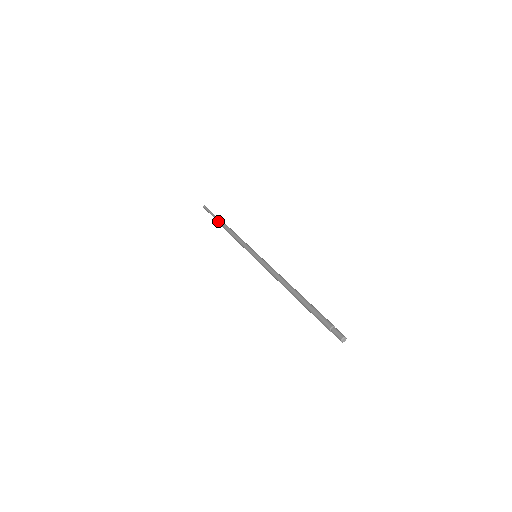
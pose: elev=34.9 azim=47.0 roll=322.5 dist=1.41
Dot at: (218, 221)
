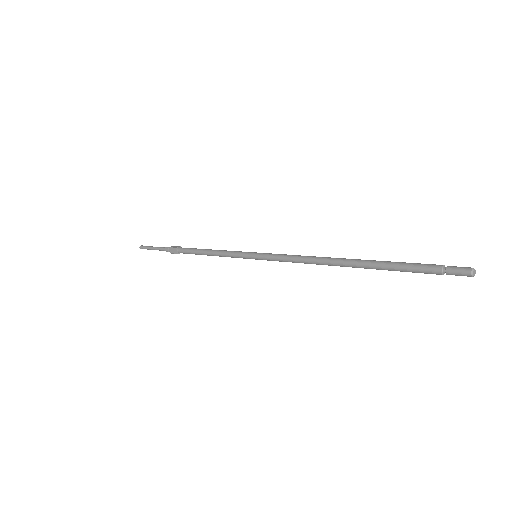
Dot at: (174, 248)
